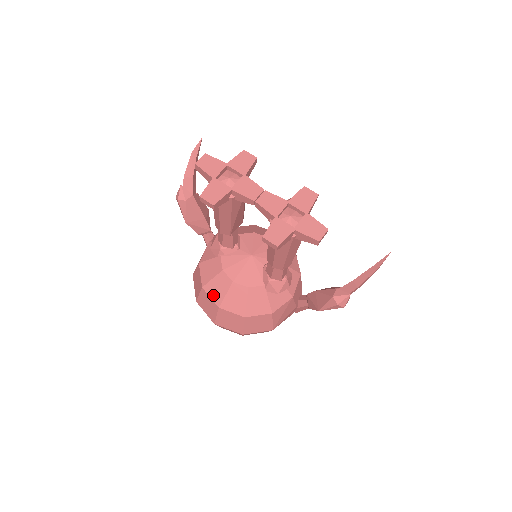
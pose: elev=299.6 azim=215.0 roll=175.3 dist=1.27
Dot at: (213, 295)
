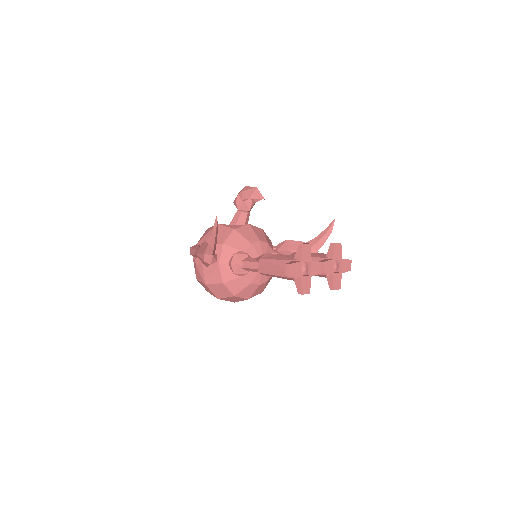
Dot at: (244, 296)
